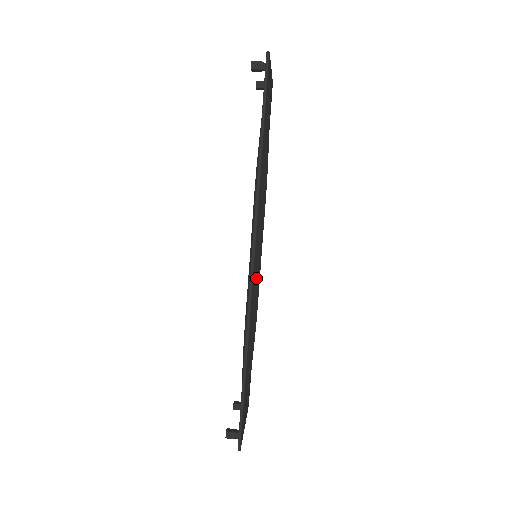
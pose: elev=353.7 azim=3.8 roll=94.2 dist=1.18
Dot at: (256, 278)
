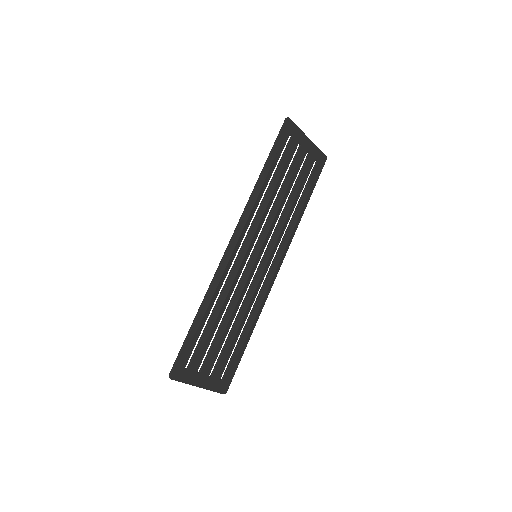
Dot at: (241, 263)
